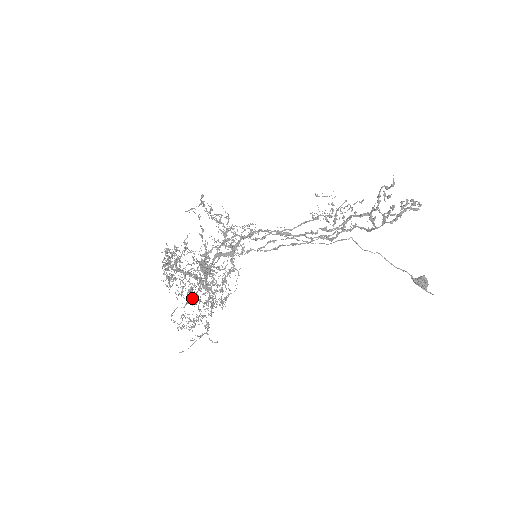
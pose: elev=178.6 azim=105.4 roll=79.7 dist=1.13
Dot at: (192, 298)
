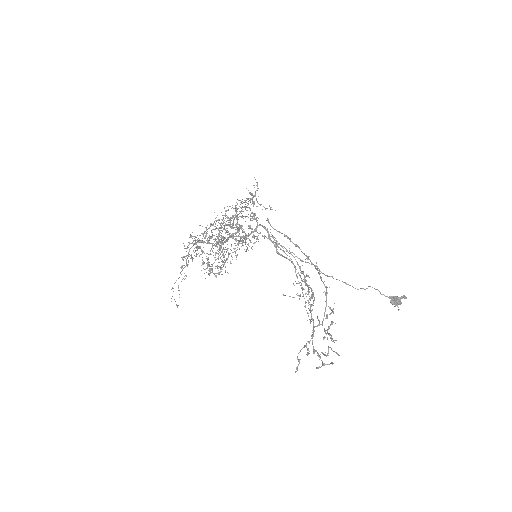
Dot at: (218, 241)
